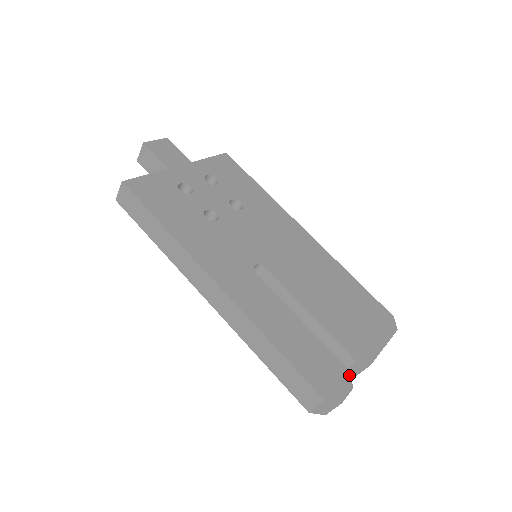
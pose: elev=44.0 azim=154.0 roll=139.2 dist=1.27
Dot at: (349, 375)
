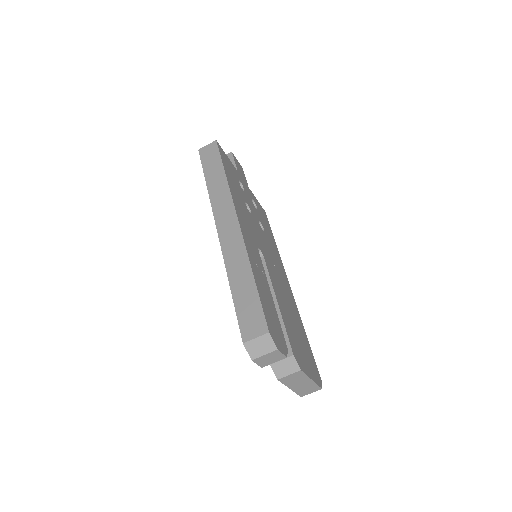
Dot at: (287, 350)
